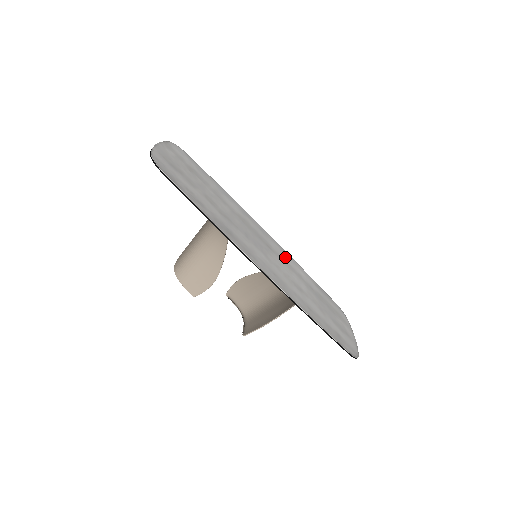
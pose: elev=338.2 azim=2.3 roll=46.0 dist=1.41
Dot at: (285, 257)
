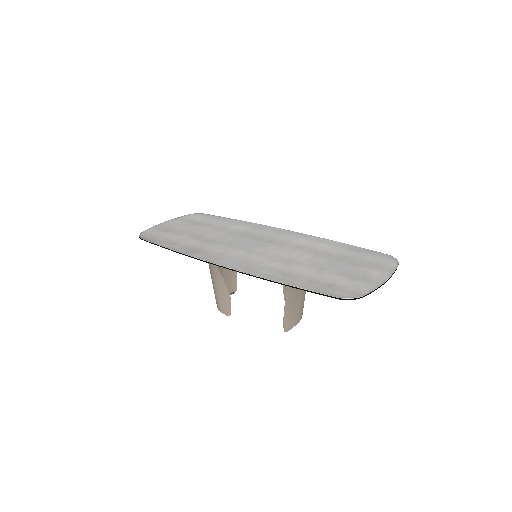
Dot at: (299, 241)
